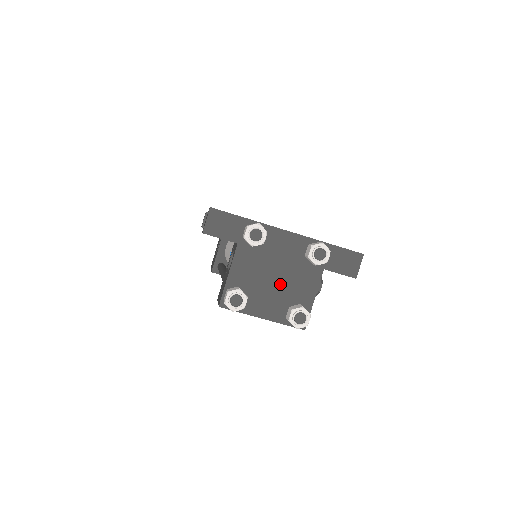
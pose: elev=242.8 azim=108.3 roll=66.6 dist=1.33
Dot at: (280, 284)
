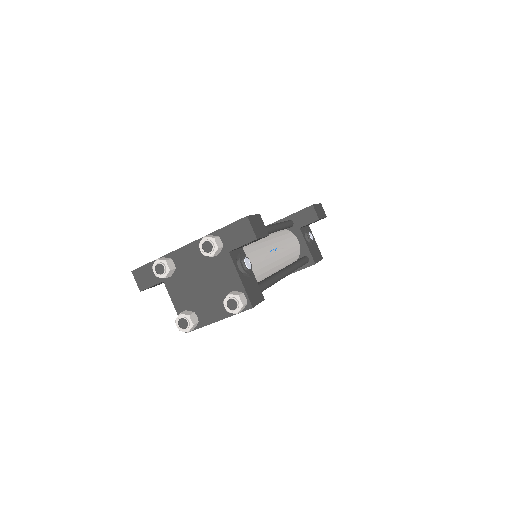
Dot at: (209, 287)
